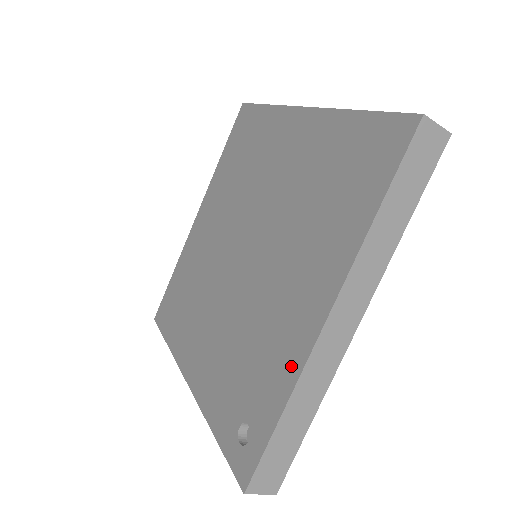
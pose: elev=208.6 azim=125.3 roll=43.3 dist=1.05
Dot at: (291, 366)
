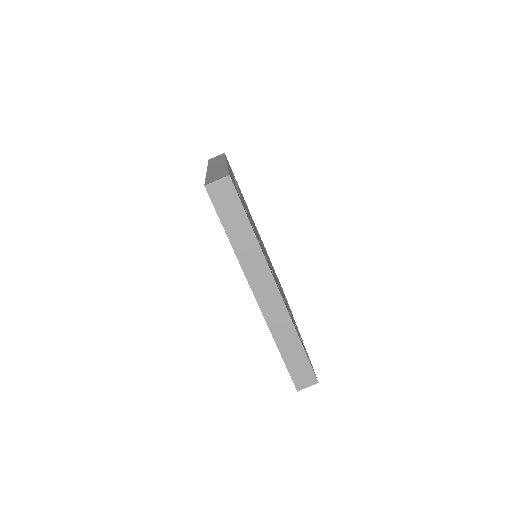
Dot at: occluded
